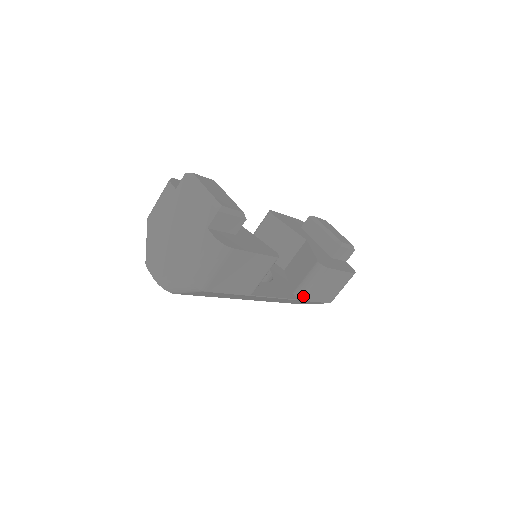
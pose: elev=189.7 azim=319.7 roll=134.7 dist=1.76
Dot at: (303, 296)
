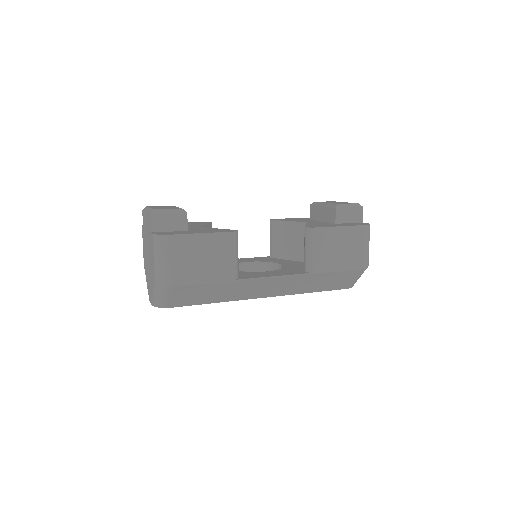
Dot at: (312, 268)
